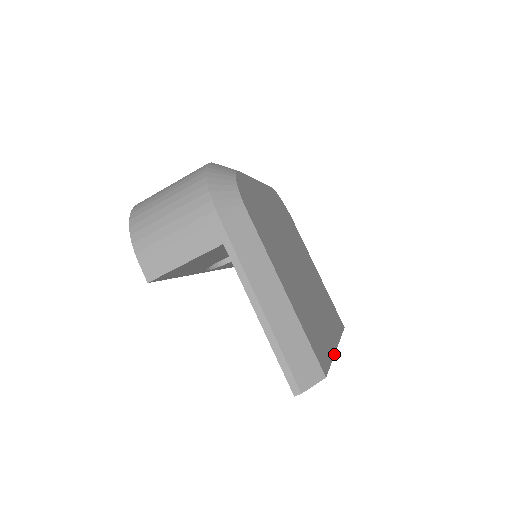
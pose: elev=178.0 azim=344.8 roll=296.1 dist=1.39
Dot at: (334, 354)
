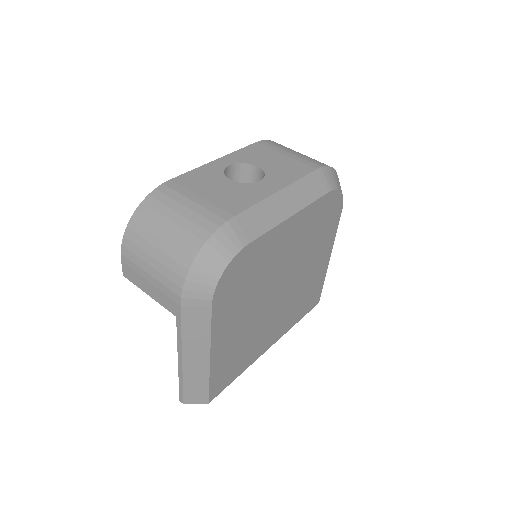
Dot at: (253, 362)
